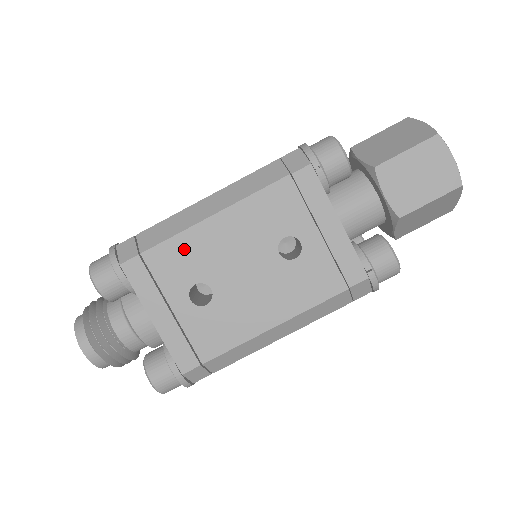
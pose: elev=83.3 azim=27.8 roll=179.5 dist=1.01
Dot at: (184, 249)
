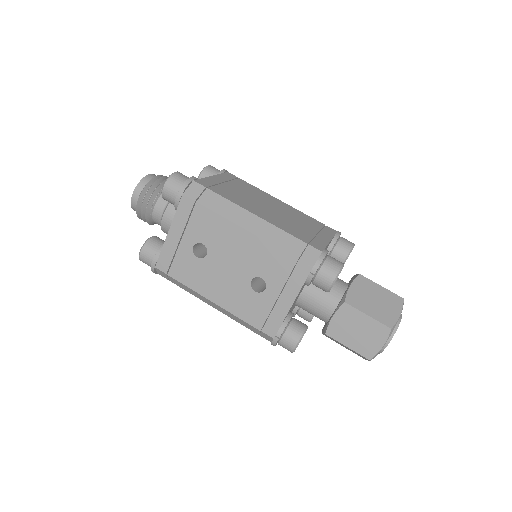
Dot at: (216, 225)
